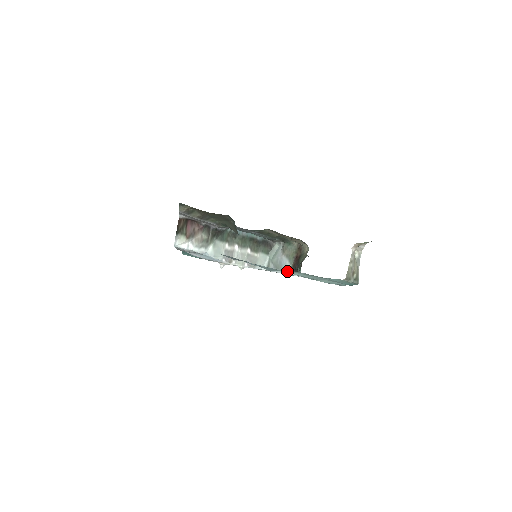
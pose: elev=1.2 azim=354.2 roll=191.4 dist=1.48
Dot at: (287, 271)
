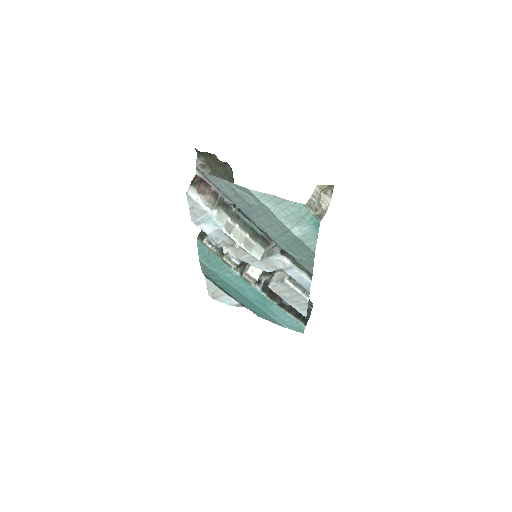
Dot at: (261, 195)
